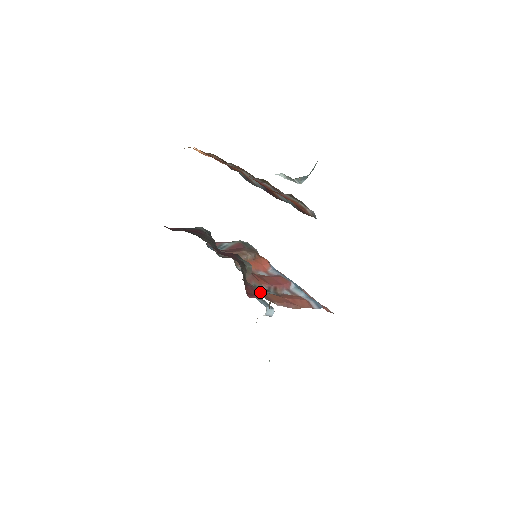
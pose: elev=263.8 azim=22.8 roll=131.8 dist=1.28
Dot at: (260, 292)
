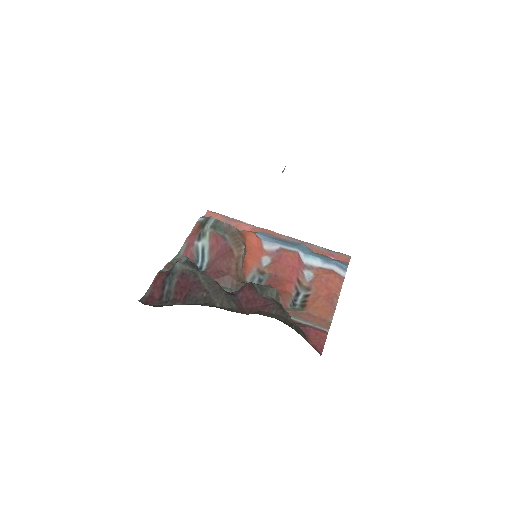
Dot at: (309, 320)
